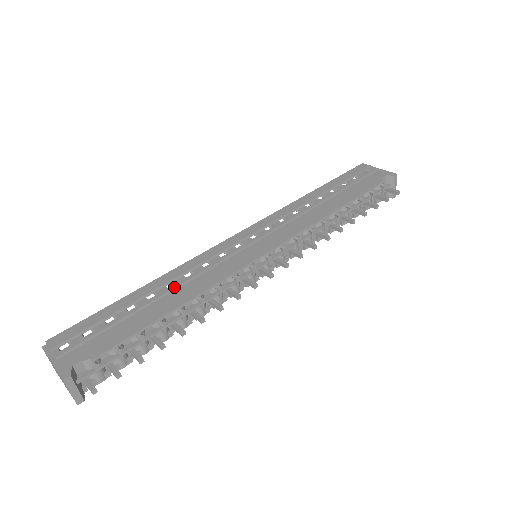
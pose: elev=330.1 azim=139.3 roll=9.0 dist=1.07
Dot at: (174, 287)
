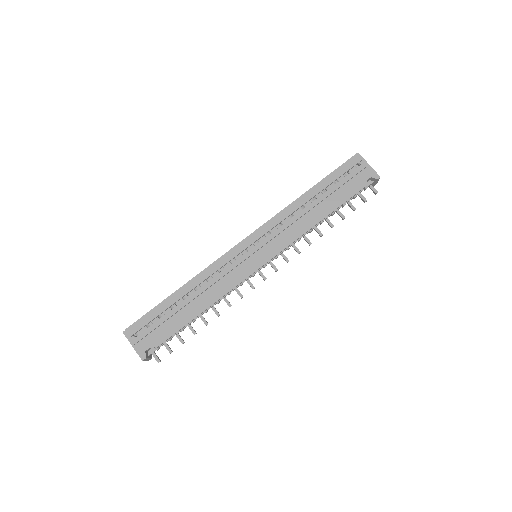
Dot at: (200, 293)
